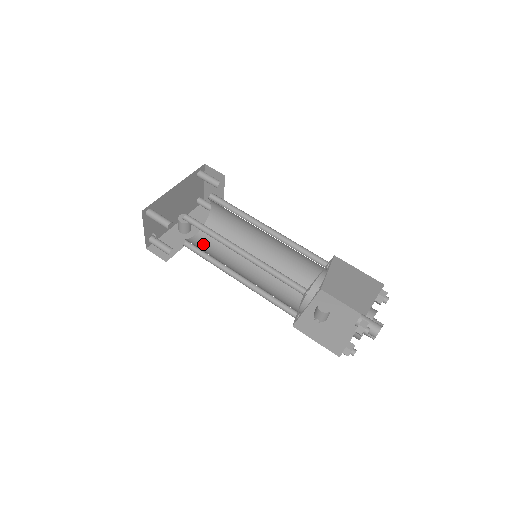
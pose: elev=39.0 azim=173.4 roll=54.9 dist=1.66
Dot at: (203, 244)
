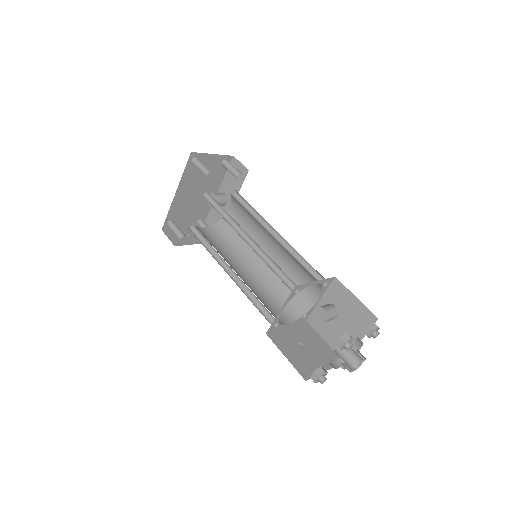
Dot at: occluded
